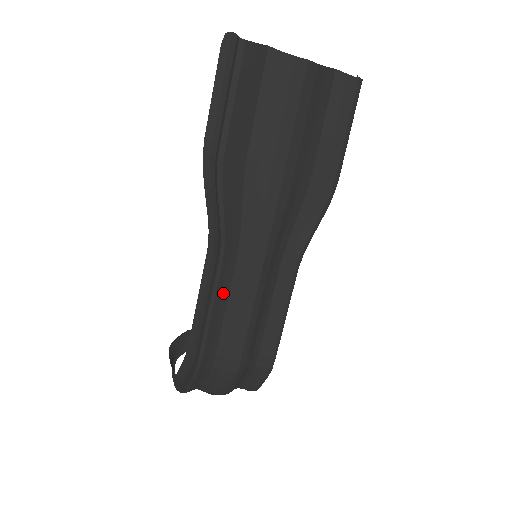
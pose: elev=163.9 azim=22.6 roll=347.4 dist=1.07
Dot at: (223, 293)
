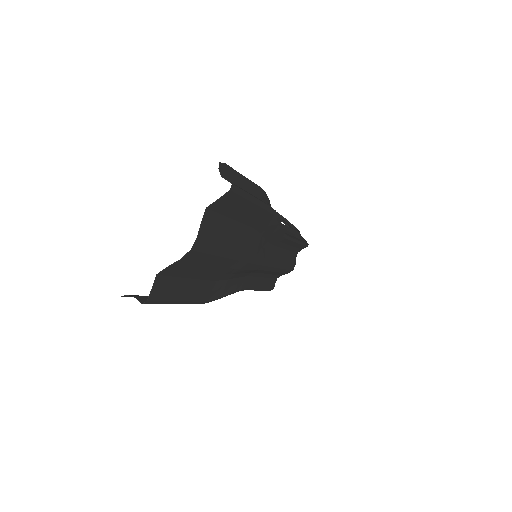
Dot at: (258, 282)
